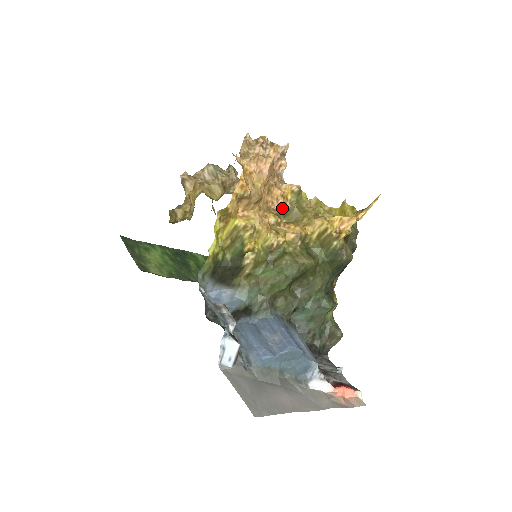
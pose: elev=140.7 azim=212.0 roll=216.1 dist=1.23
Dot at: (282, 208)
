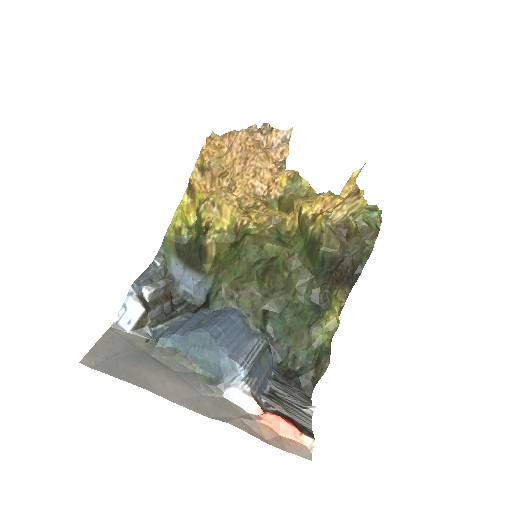
Dot at: (274, 195)
